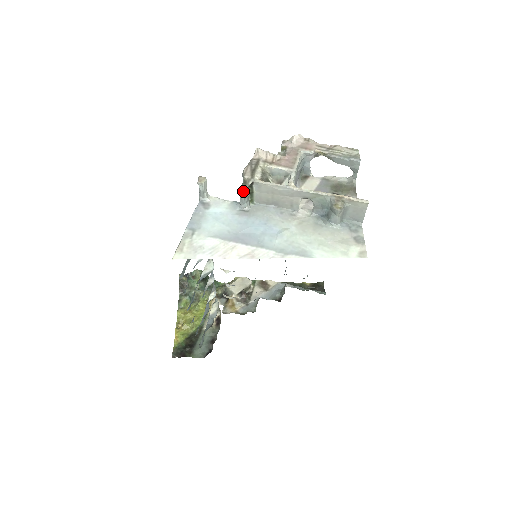
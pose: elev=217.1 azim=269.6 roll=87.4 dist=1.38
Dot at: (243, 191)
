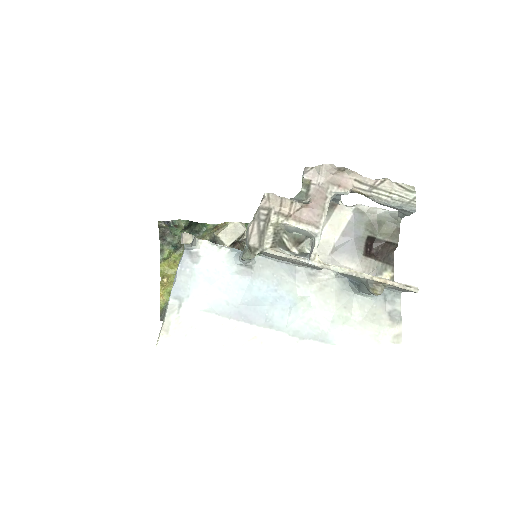
Dot at: (247, 260)
